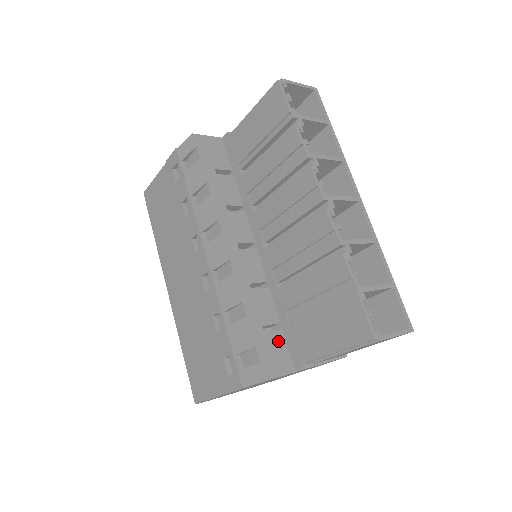
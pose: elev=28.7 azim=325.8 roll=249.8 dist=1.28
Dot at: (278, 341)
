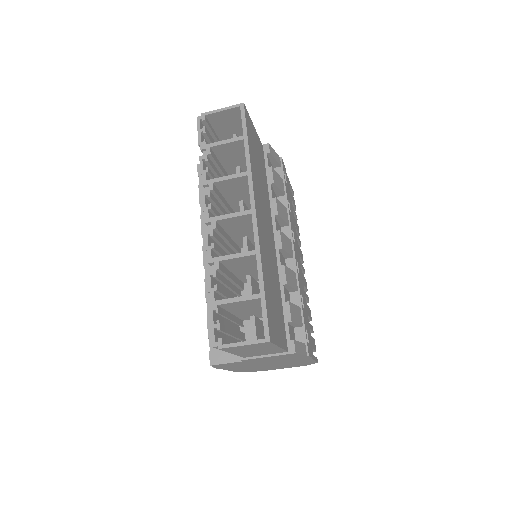
Dot at: occluded
